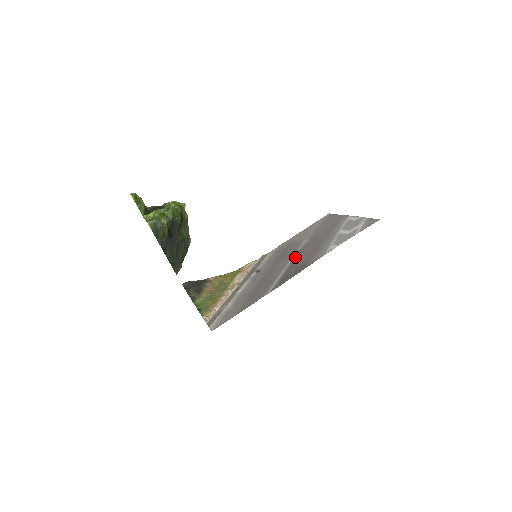
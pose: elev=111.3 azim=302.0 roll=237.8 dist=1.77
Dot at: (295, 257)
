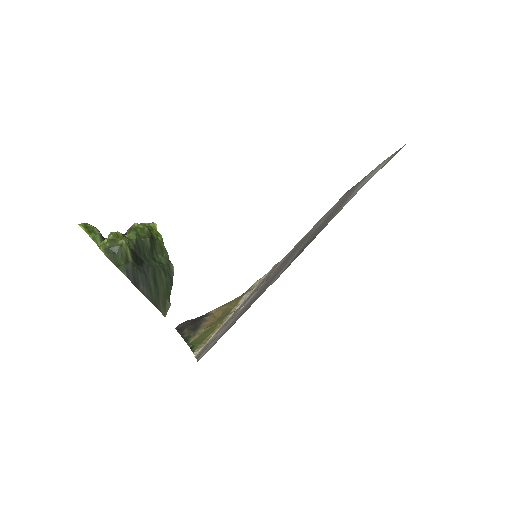
Dot at: occluded
